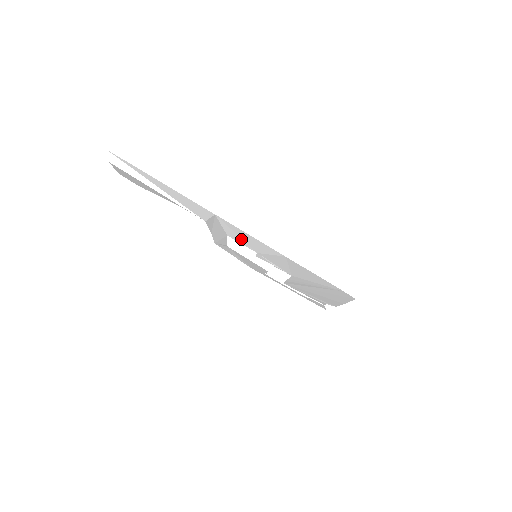
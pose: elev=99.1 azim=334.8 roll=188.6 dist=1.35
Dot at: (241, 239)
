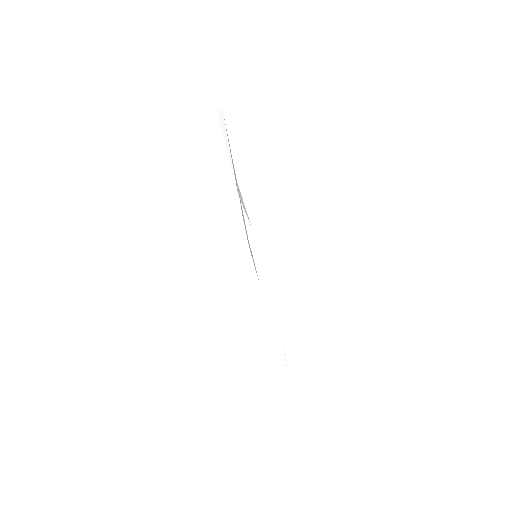
Dot at: (243, 217)
